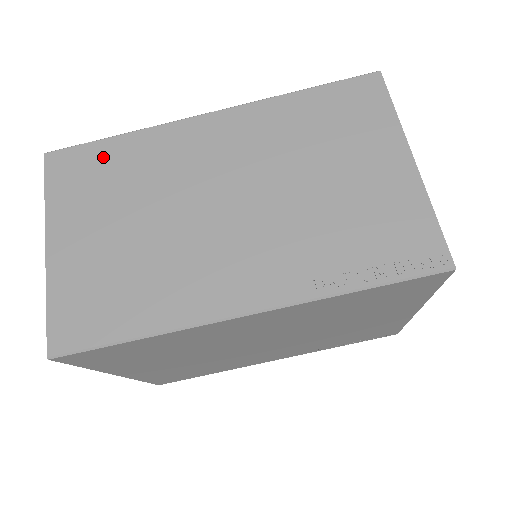
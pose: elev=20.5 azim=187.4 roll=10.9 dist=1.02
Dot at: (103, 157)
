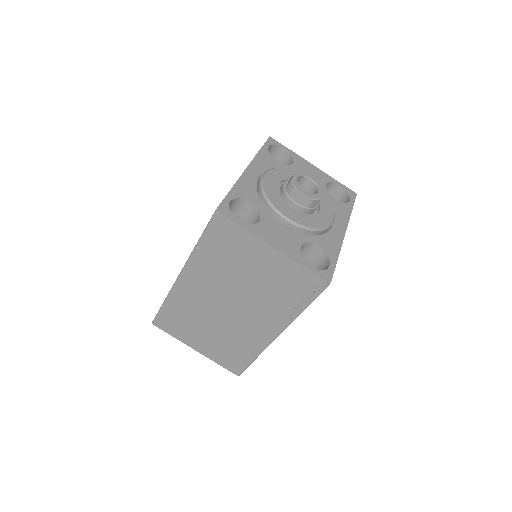
Dot at: (170, 314)
